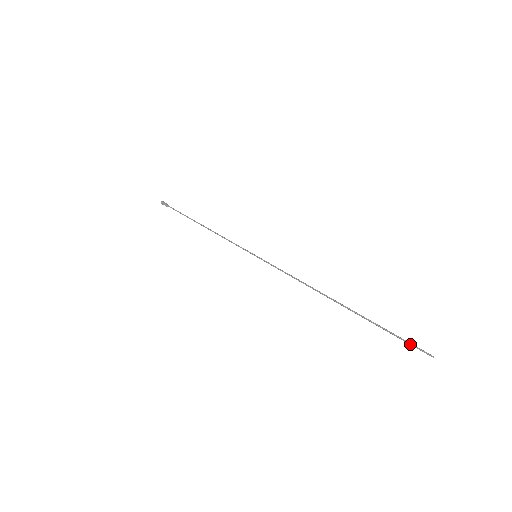
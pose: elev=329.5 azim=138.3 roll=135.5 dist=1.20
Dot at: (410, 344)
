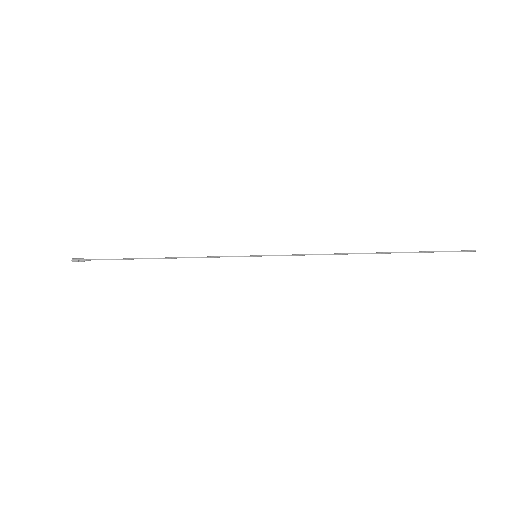
Dot at: (454, 251)
